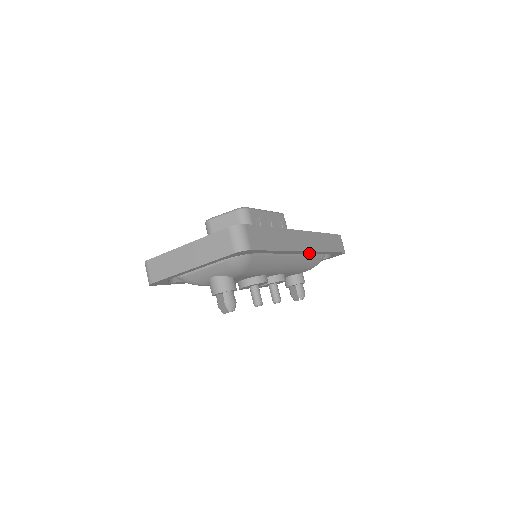
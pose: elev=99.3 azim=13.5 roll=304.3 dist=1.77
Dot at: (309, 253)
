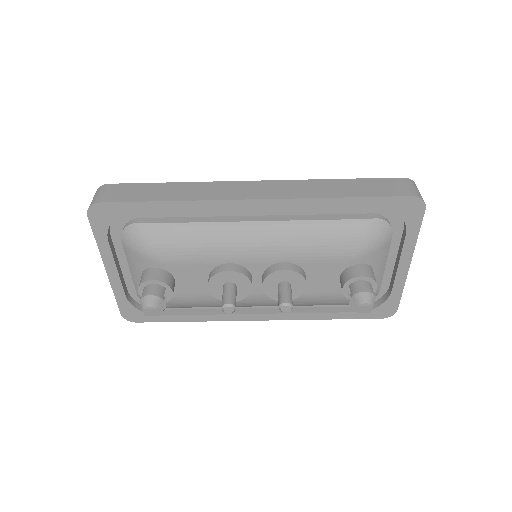
Dot at: (283, 207)
